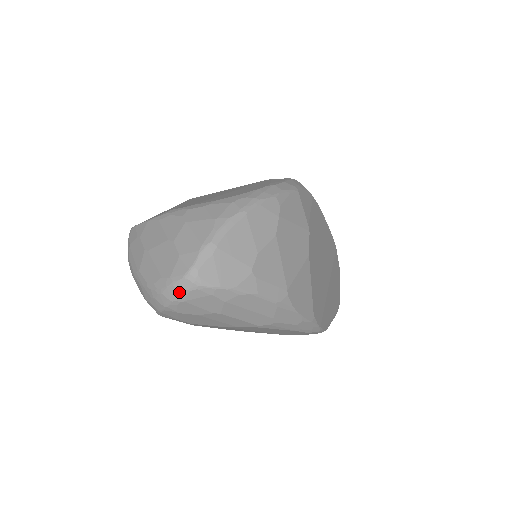
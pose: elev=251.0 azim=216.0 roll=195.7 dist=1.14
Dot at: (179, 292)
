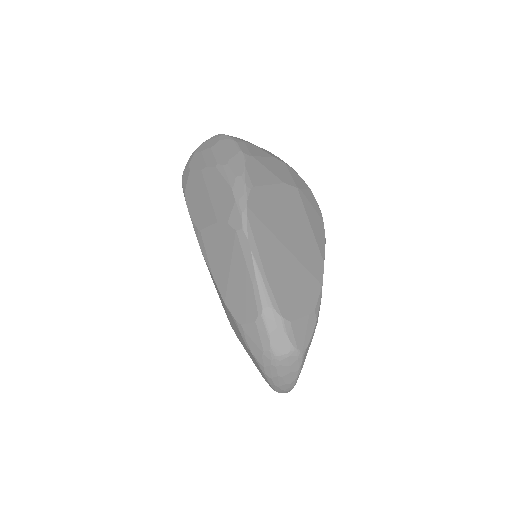
Dot at: occluded
